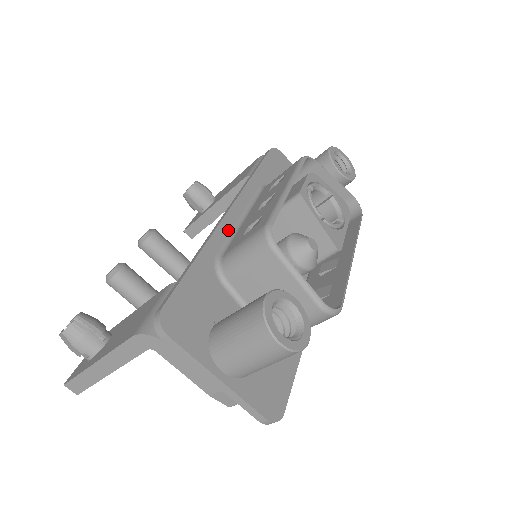
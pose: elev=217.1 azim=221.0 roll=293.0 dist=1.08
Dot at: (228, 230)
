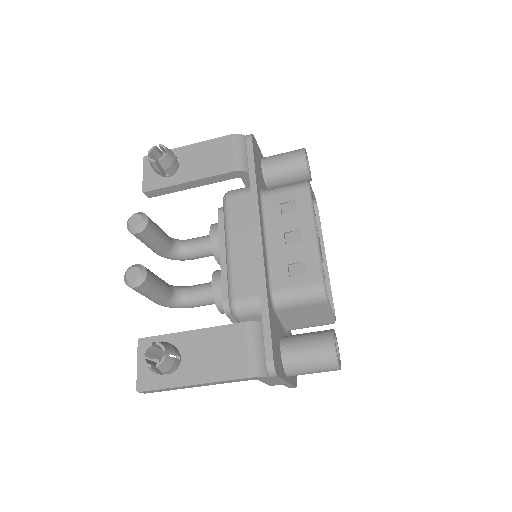
Dot at: (266, 260)
